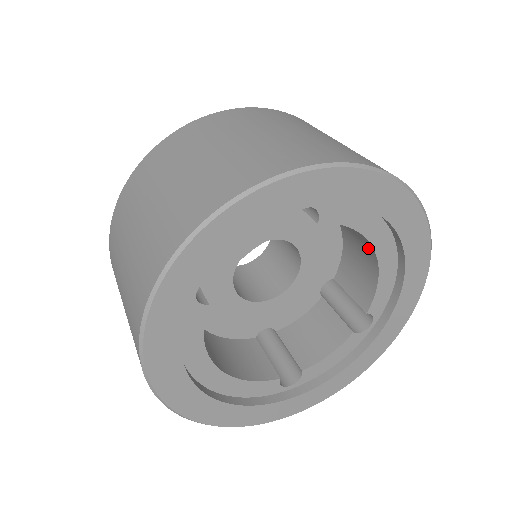
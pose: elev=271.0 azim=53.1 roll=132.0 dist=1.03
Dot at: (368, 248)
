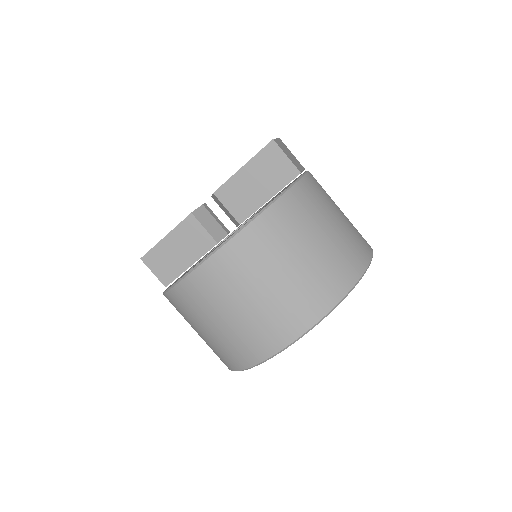
Dot at: occluded
